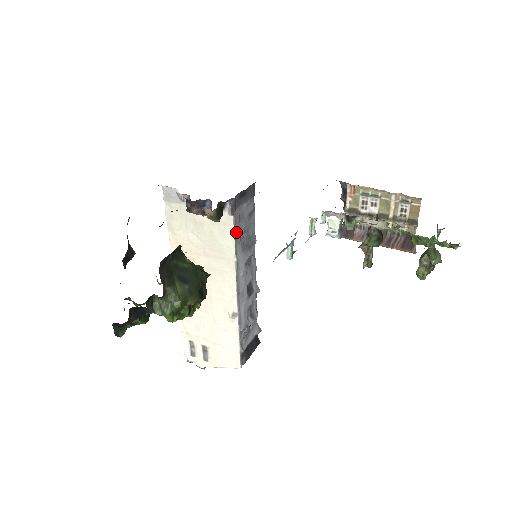
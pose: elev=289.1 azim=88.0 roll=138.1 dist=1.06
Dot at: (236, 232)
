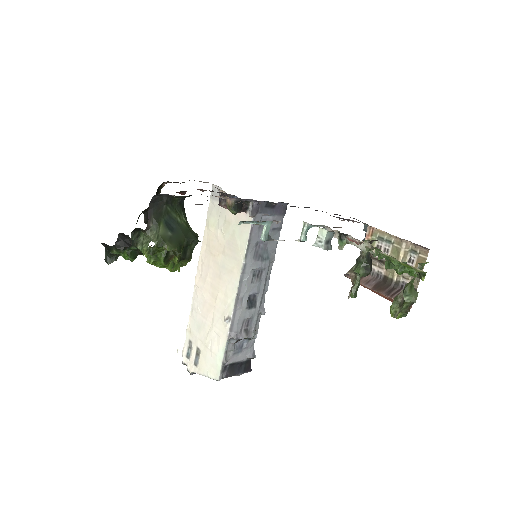
Dot at: (252, 236)
